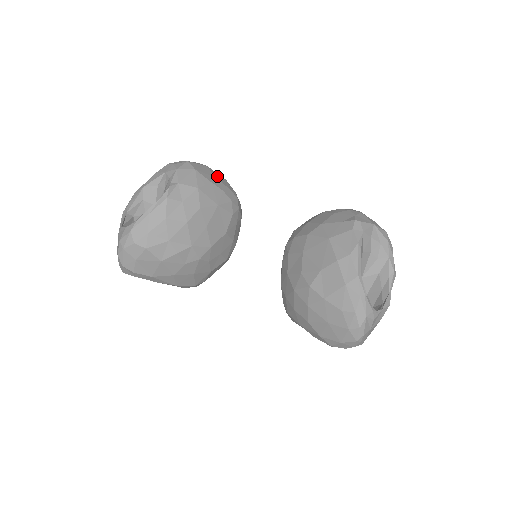
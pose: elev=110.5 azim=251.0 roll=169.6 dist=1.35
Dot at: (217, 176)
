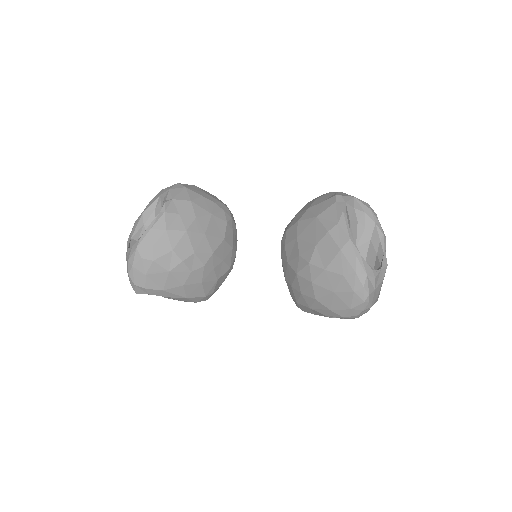
Dot at: (207, 193)
